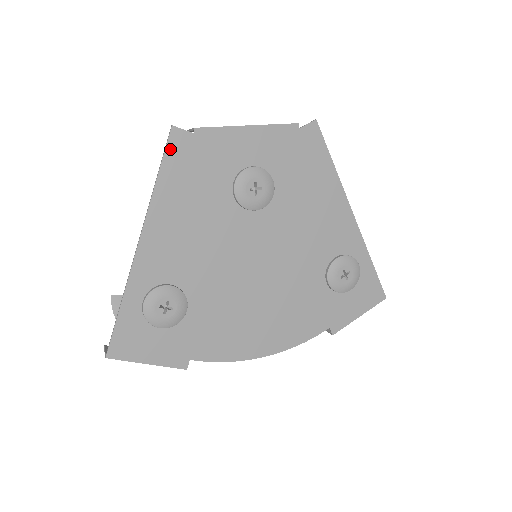
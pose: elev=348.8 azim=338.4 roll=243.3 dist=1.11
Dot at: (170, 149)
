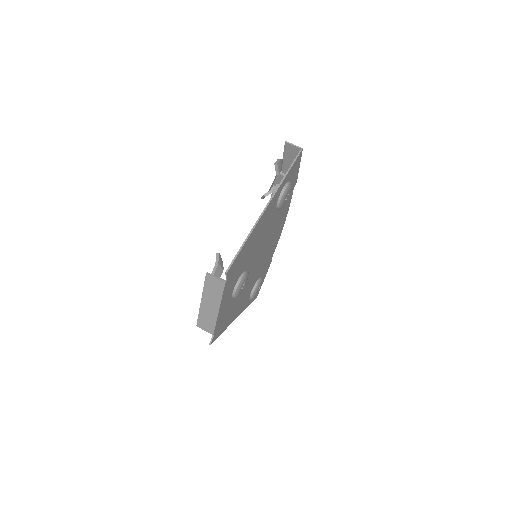
Dot at: (217, 337)
